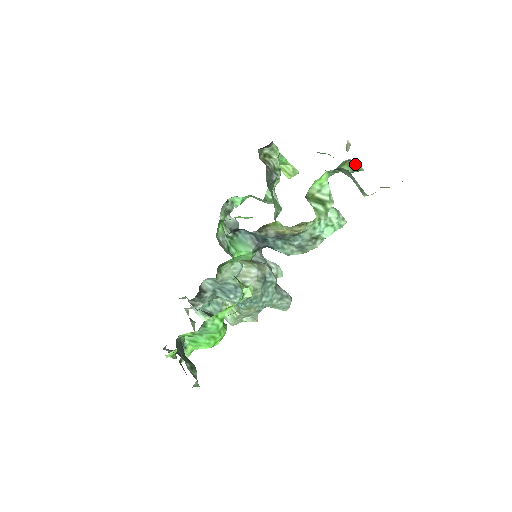
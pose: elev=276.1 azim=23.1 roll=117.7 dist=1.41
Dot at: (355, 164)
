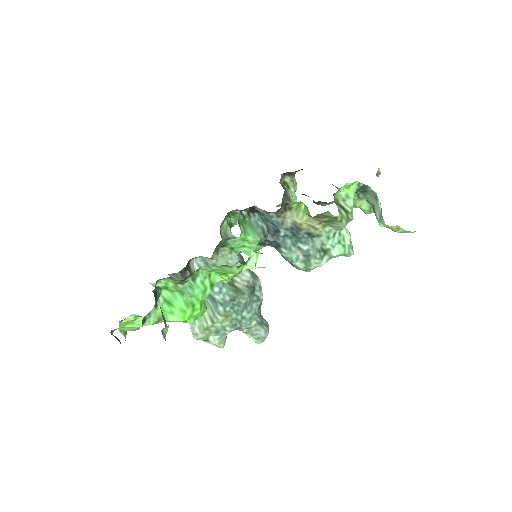
Dot at: occluded
